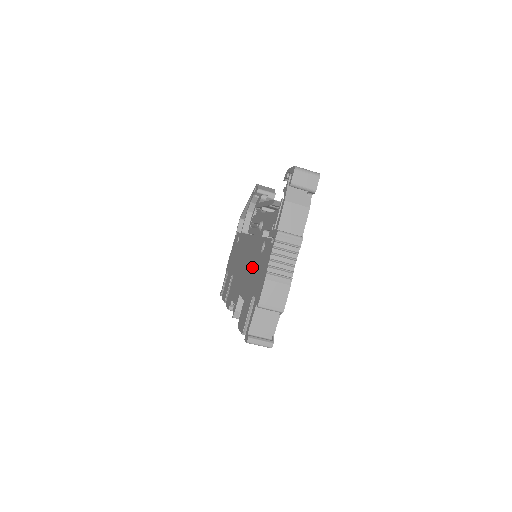
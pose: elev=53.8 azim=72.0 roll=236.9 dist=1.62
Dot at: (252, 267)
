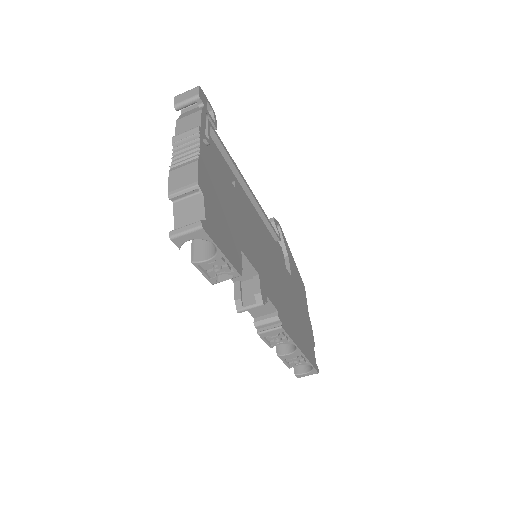
Dot at: occluded
